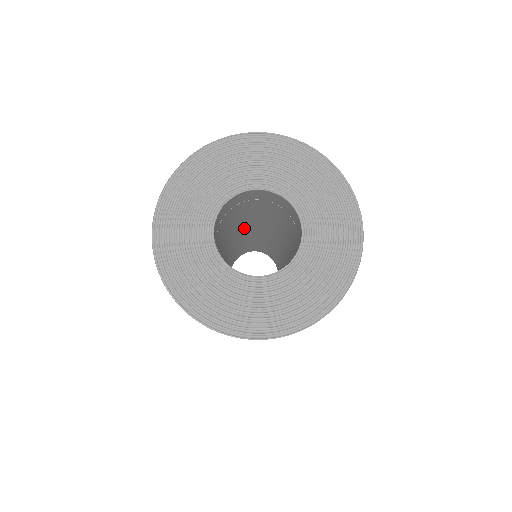
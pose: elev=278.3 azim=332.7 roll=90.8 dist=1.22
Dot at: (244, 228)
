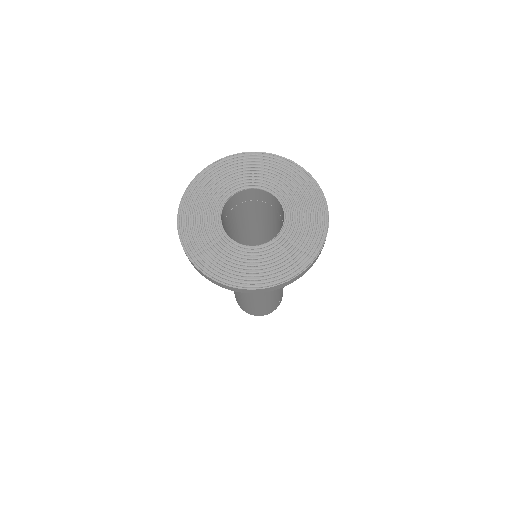
Dot at: occluded
